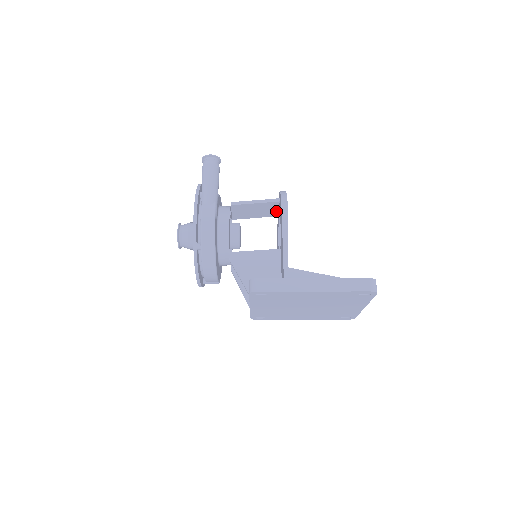
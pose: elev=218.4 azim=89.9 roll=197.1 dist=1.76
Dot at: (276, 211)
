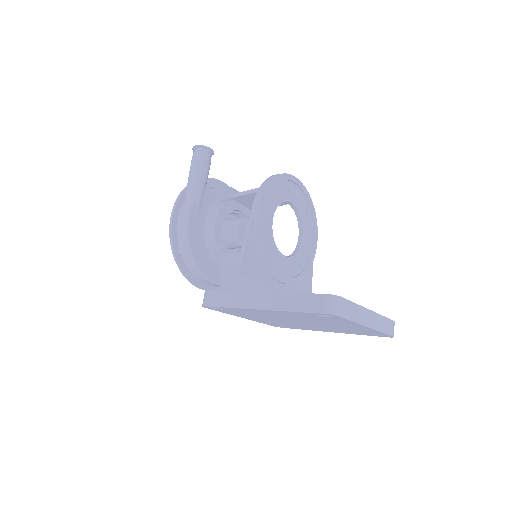
Dot at: occluded
